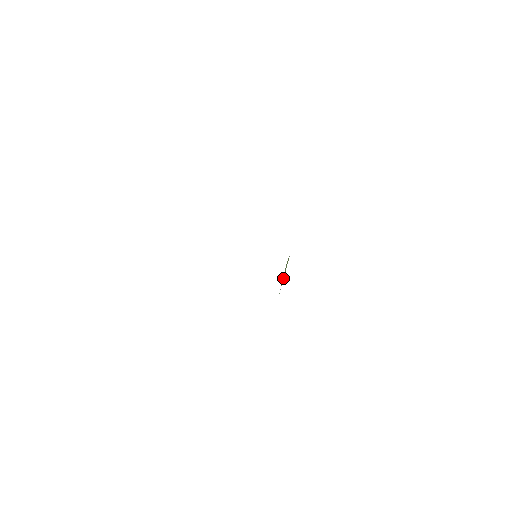
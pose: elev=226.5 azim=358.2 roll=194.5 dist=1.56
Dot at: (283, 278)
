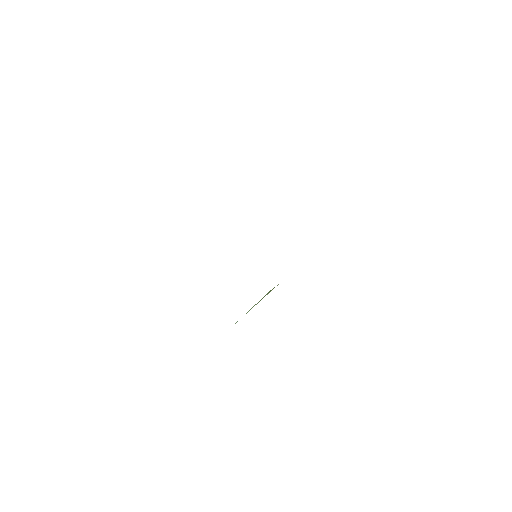
Dot at: occluded
